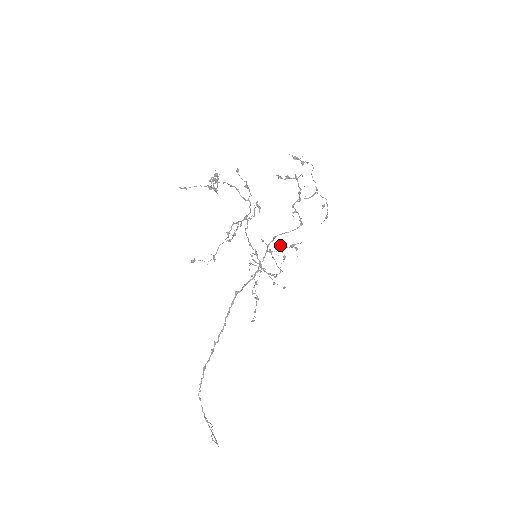
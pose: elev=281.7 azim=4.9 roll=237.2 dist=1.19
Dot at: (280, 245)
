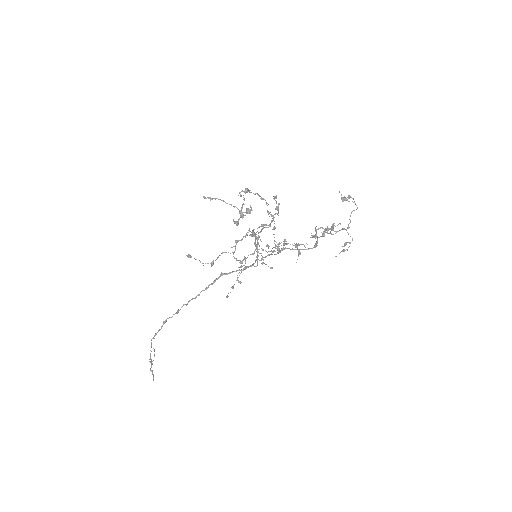
Dot at: occluded
